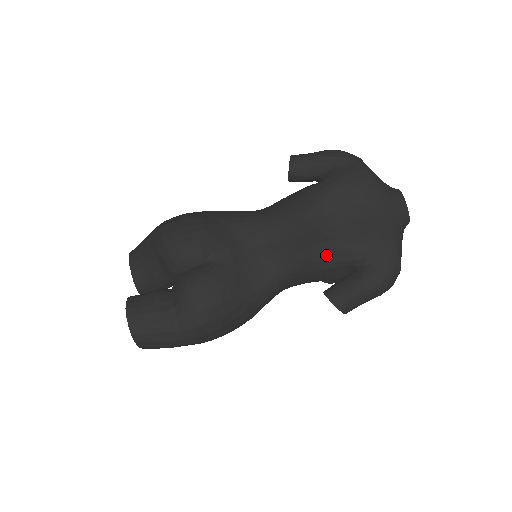
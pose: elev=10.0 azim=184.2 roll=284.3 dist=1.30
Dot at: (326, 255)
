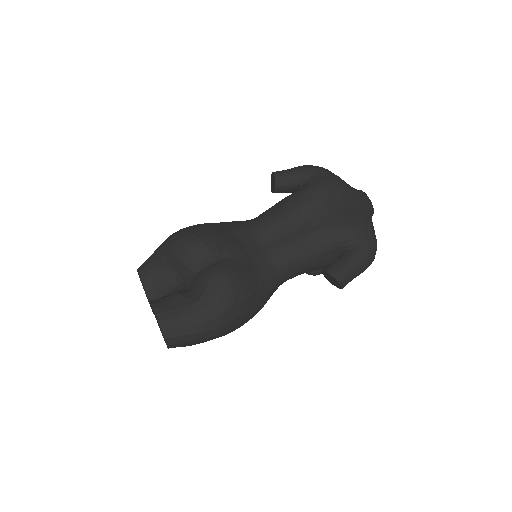
Dot at: (320, 240)
